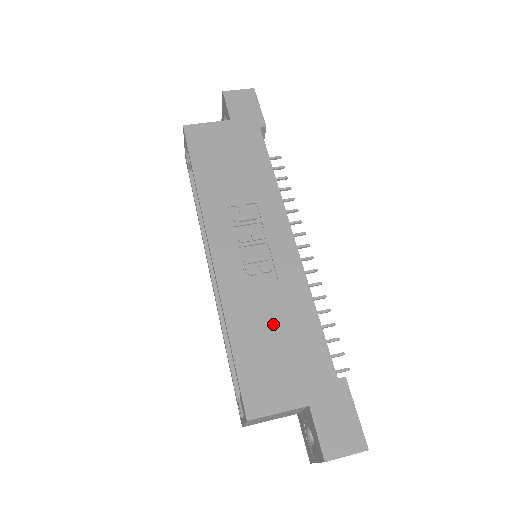
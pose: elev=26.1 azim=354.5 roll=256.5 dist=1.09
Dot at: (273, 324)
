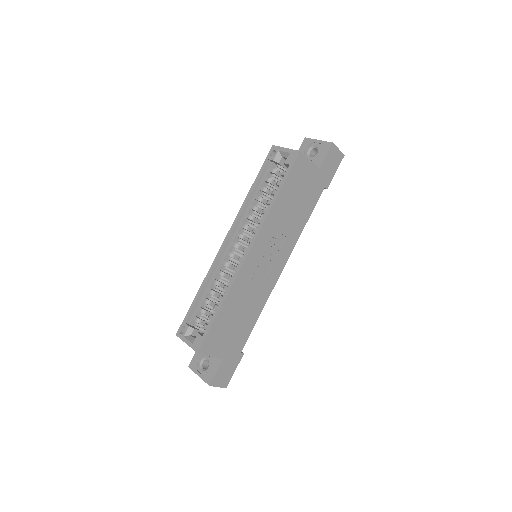
Dot at: (241, 312)
